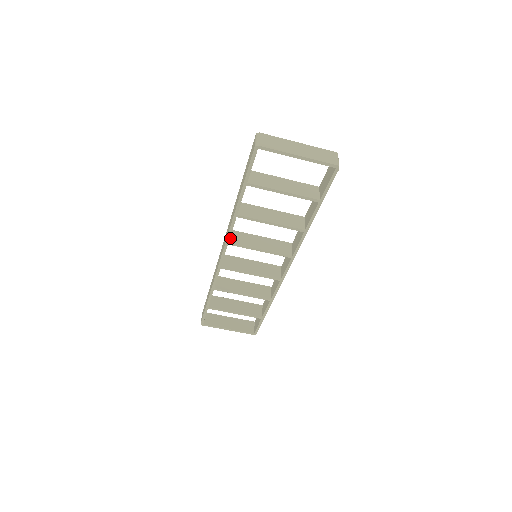
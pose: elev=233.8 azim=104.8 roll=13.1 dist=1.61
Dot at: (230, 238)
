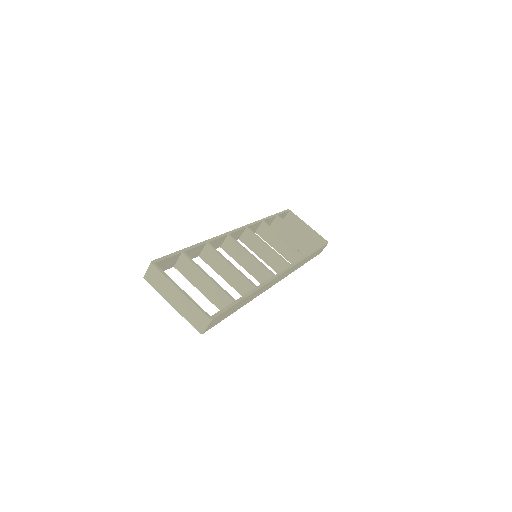
Dot at: (246, 231)
